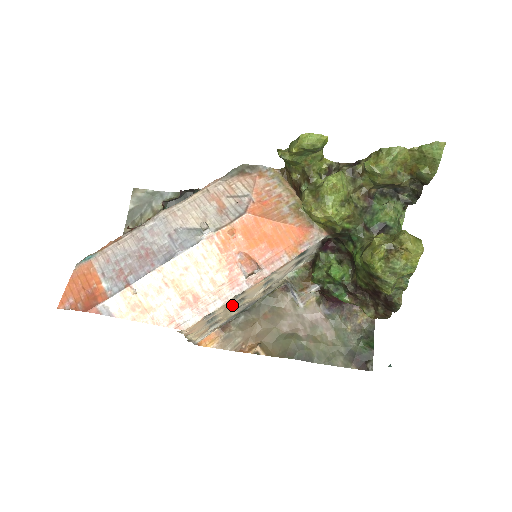
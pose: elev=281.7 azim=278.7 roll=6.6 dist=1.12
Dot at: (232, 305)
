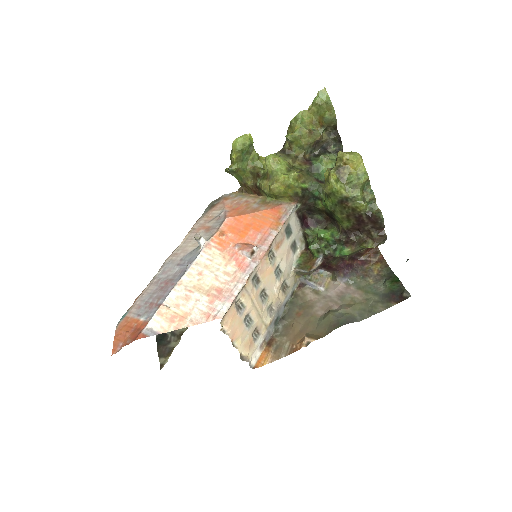
Dot at: (257, 299)
